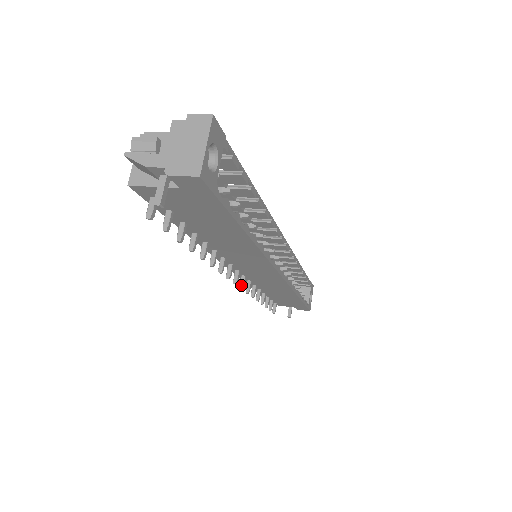
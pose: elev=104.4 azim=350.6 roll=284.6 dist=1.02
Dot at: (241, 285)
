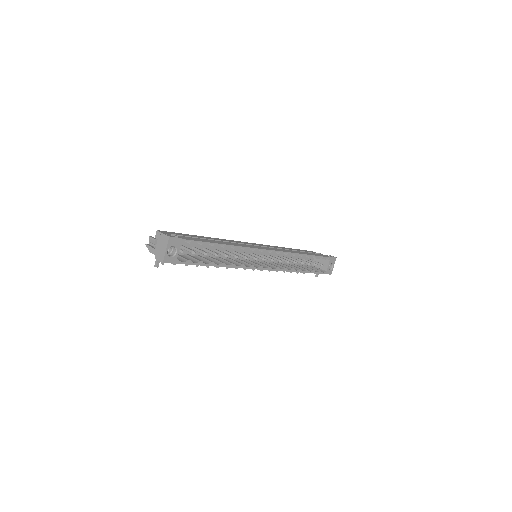
Dot at: occluded
